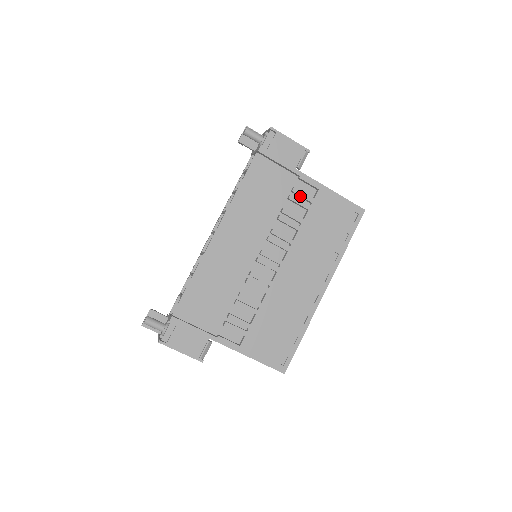
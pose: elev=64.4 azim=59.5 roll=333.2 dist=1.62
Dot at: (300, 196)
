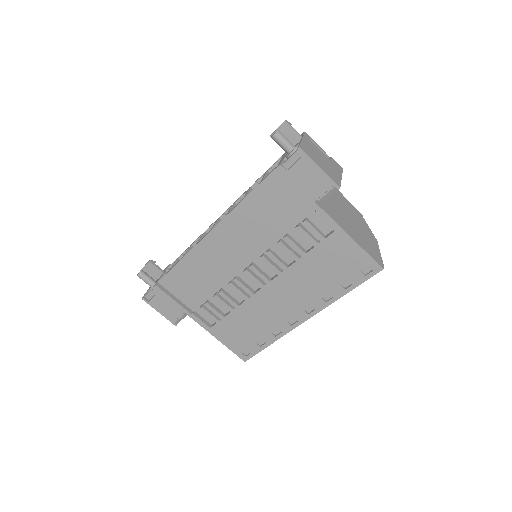
Dot at: (310, 230)
